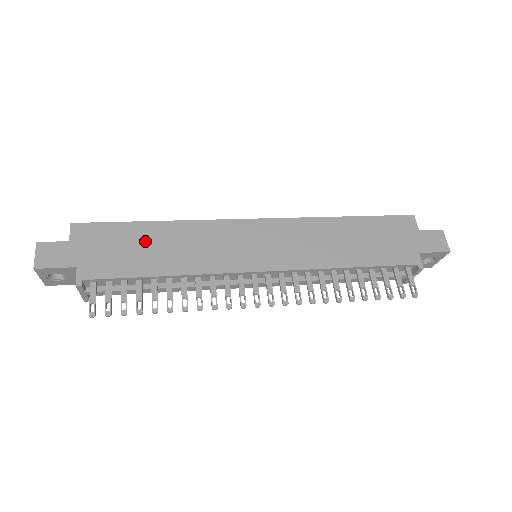
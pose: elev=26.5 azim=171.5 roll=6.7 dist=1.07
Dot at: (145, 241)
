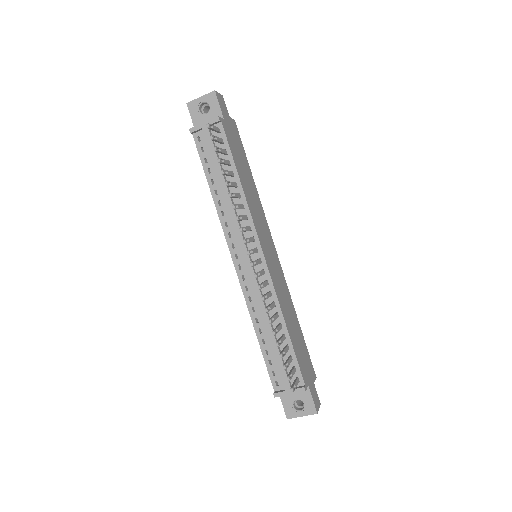
Dot at: (246, 169)
